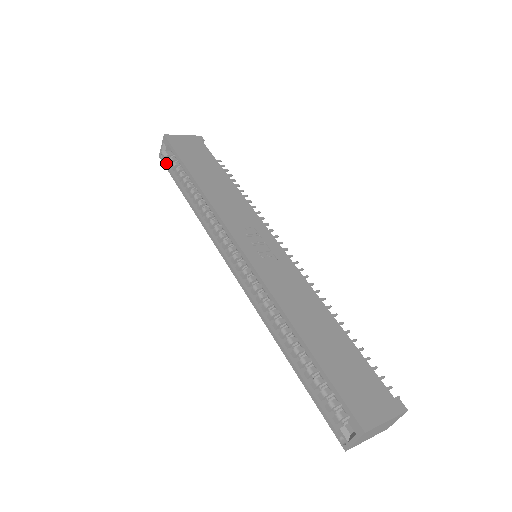
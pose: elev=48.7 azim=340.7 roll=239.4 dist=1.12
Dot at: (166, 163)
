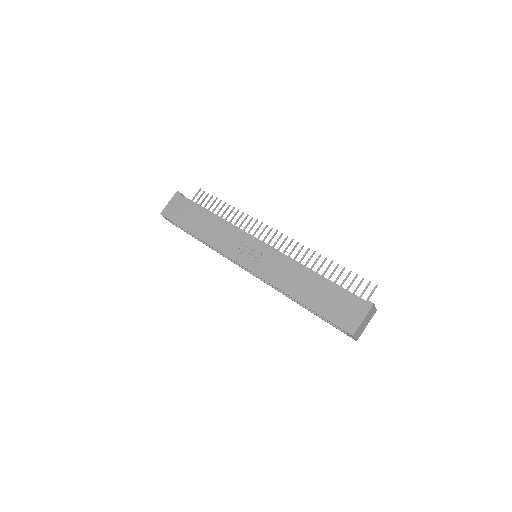
Dot at: (176, 225)
